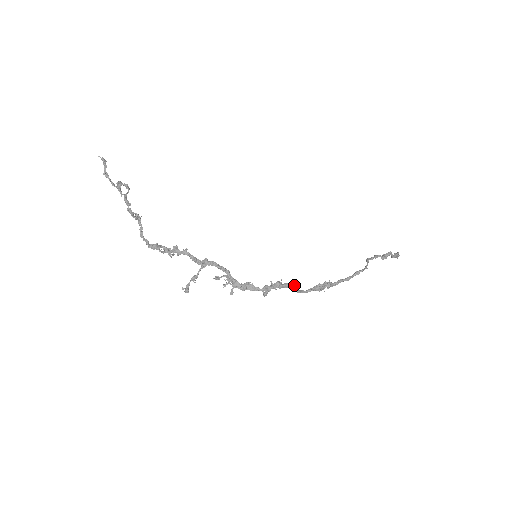
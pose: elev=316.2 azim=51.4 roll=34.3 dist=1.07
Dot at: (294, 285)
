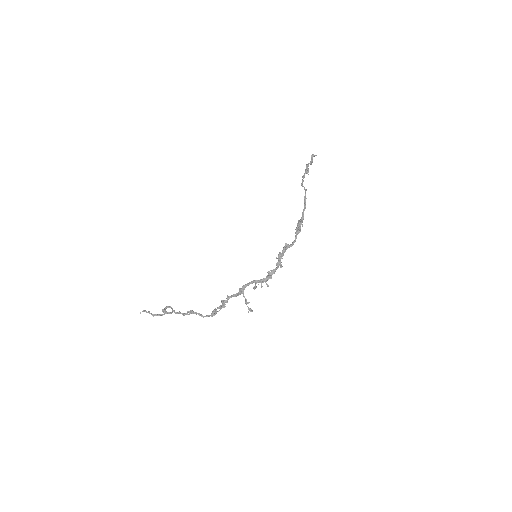
Dot at: (287, 246)
